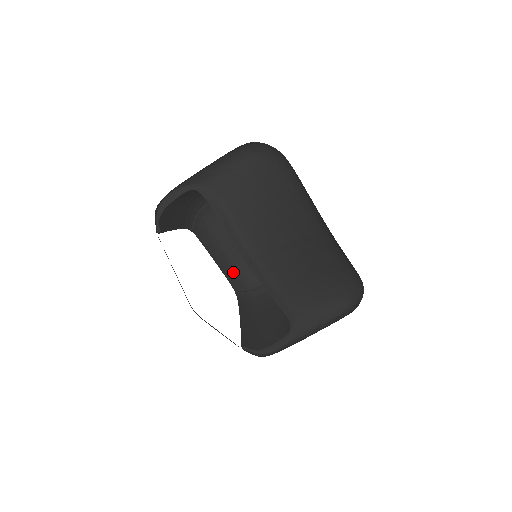
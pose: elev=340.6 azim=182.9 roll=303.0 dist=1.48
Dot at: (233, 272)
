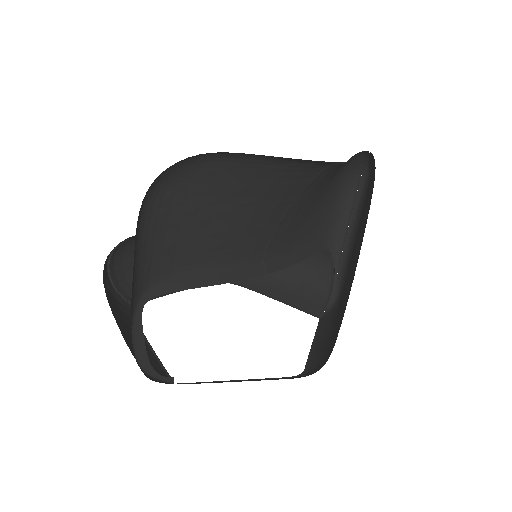
Dot at: occluded
